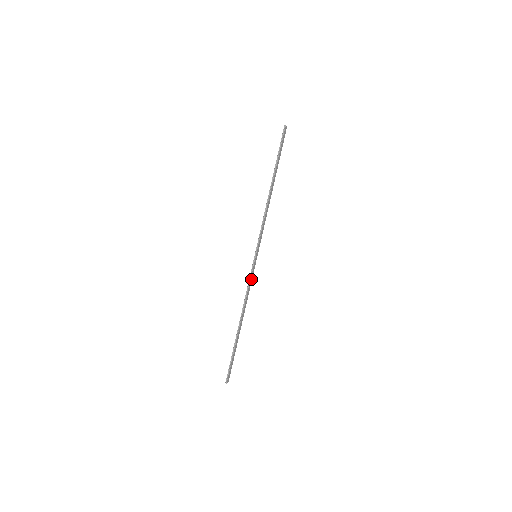
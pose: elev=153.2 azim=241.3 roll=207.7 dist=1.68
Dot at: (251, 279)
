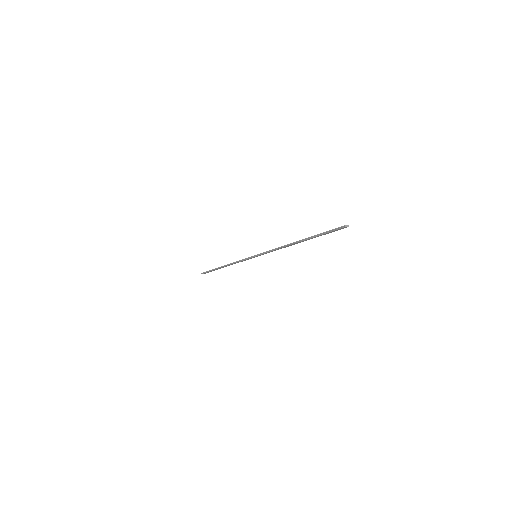
Dot at: (245, 260)
